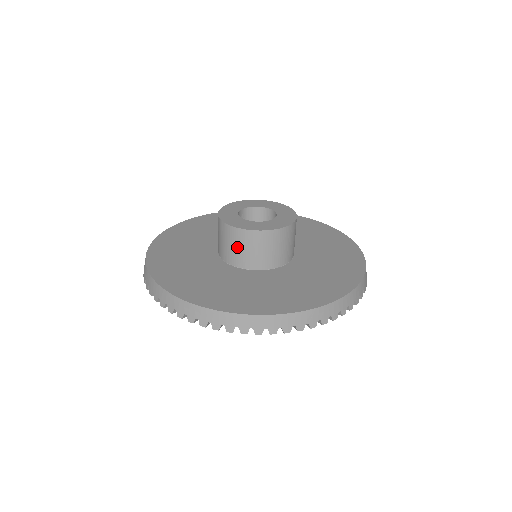
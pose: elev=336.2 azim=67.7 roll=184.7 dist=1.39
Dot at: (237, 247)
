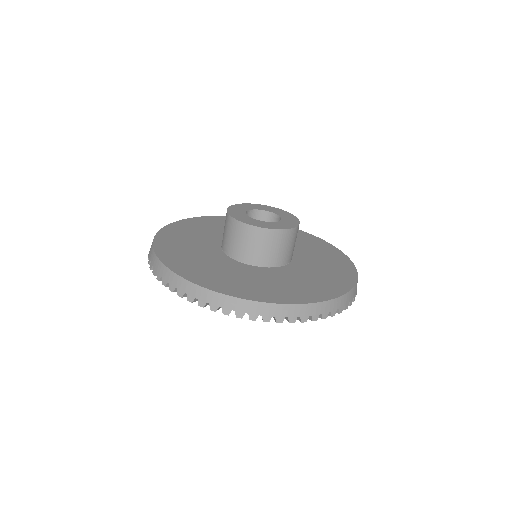
Dot at: (245, 243)
